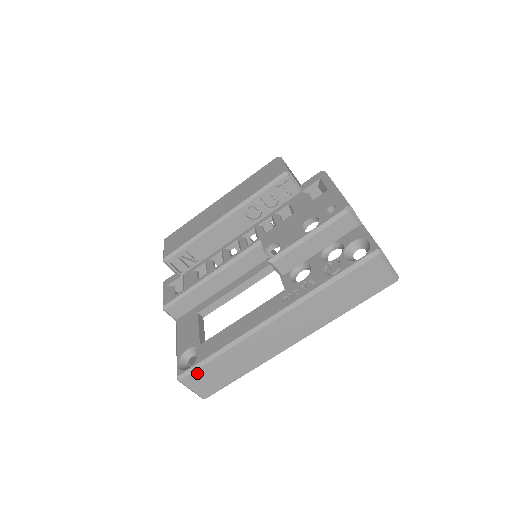
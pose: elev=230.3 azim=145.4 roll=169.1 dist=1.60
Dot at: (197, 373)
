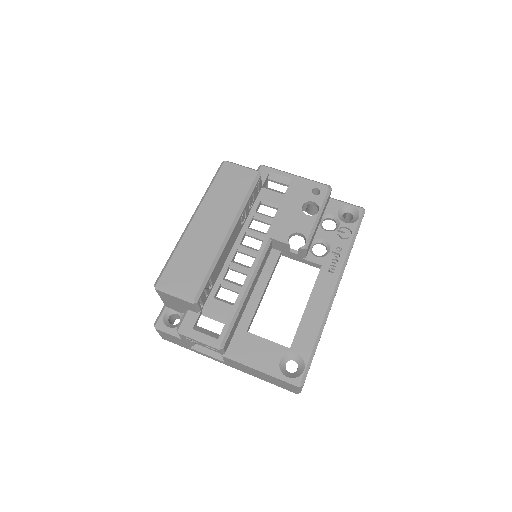
Dot at: occluded
